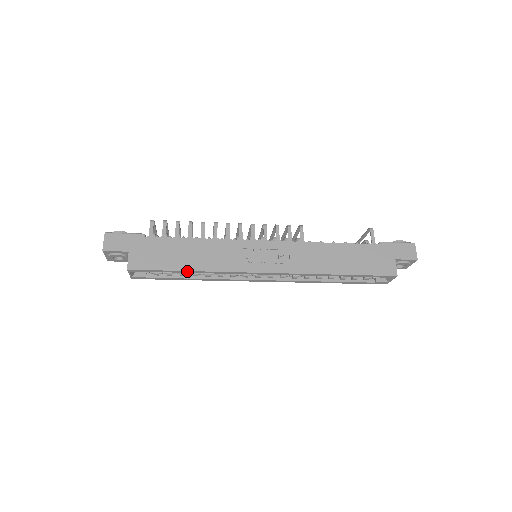
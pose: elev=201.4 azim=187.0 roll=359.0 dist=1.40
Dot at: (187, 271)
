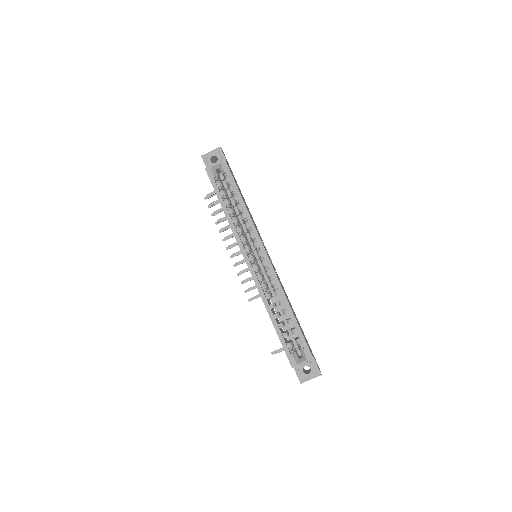
Dot at: (242, 199)
